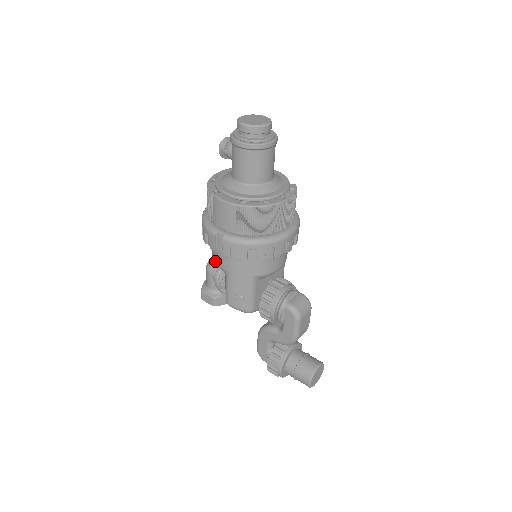
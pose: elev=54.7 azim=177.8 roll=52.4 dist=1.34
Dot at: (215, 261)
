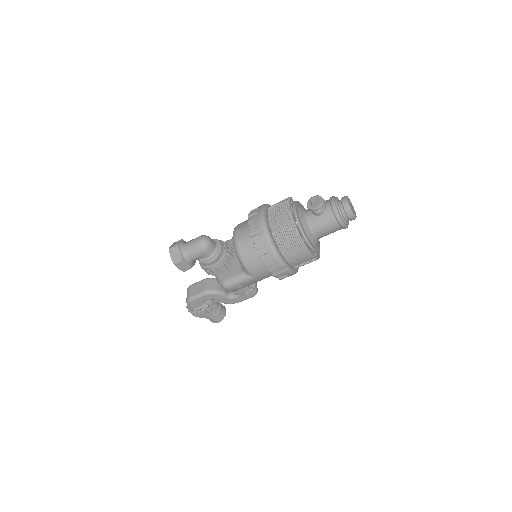
Dot at: (248, 267)
